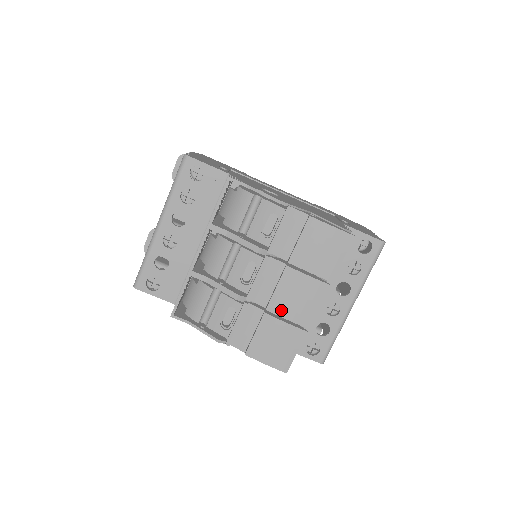
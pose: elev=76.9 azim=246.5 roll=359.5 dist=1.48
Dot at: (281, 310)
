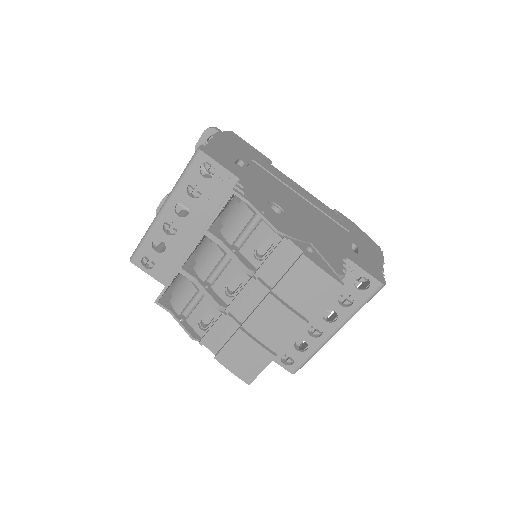
Dot at: (255, 331)
